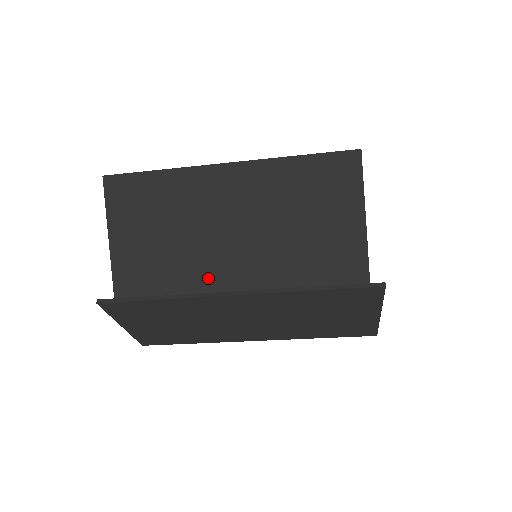
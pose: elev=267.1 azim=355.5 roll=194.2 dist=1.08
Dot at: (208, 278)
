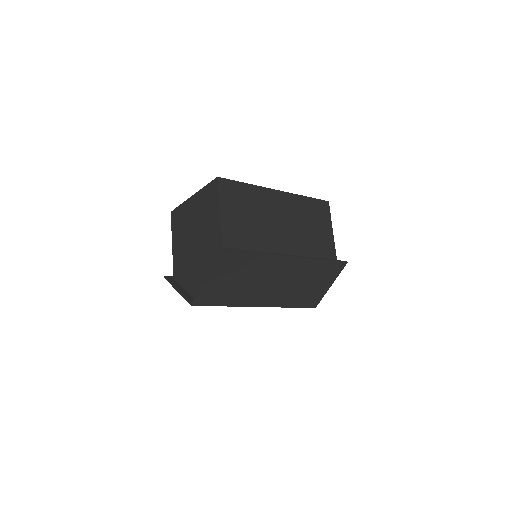
Dot at: (272, 248)
